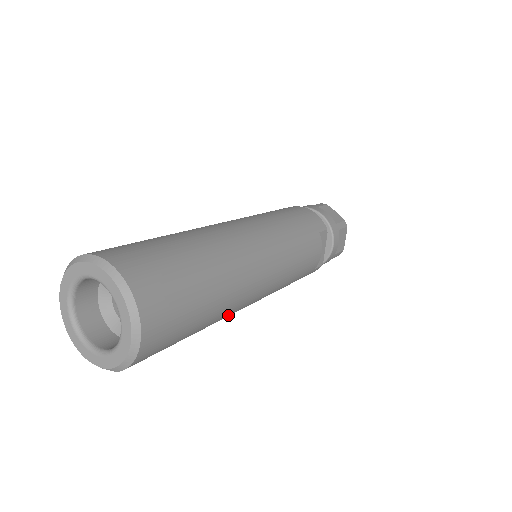
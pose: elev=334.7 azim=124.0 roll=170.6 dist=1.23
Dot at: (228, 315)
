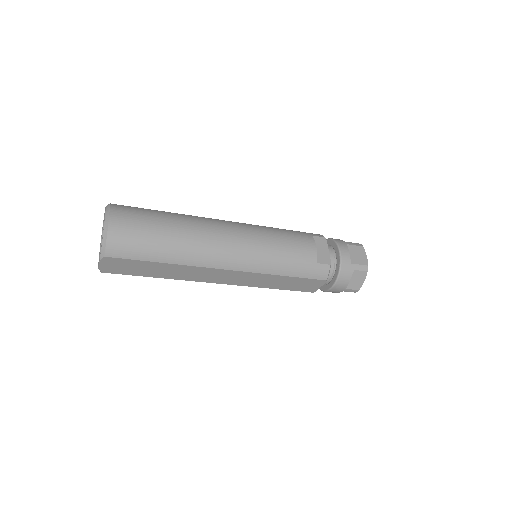
Dot at: (201, 255)
